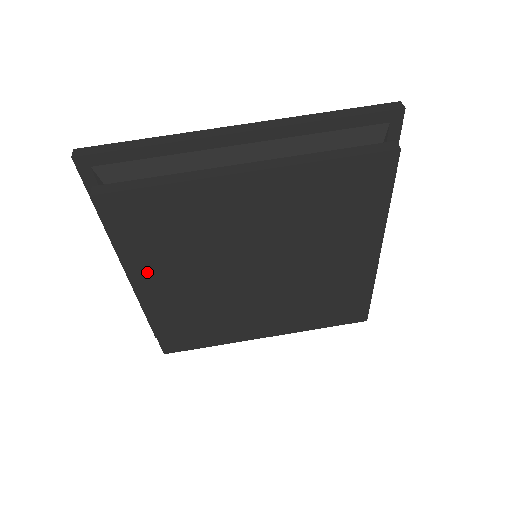
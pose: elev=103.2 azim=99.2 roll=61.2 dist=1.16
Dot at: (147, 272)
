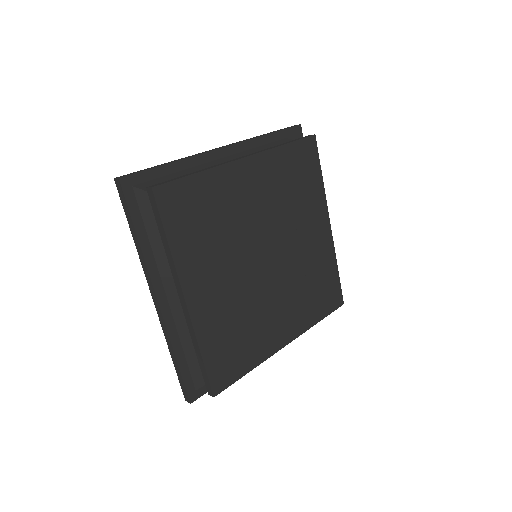
Dot at: (193, 272)
